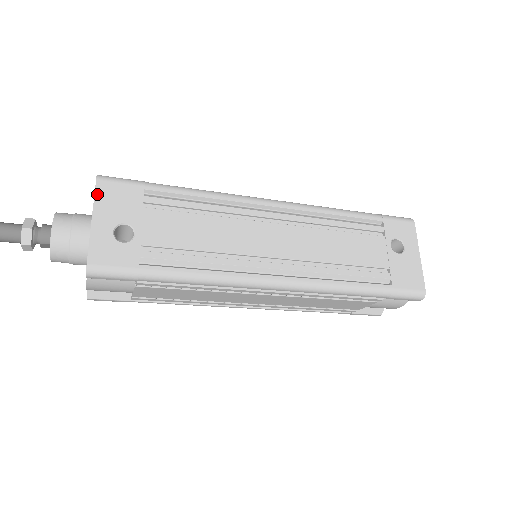
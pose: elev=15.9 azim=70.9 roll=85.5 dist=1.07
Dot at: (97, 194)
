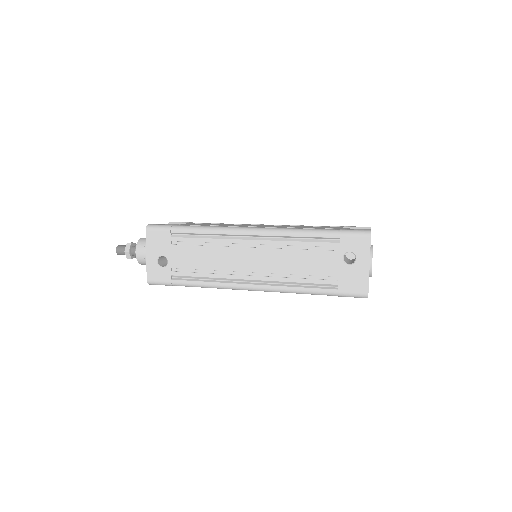
Dot at: (147, 239)
